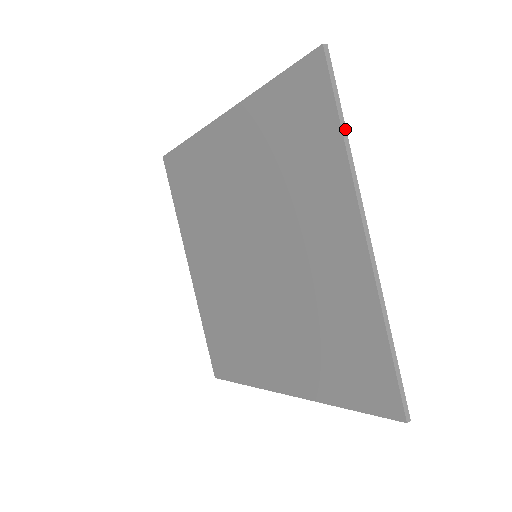
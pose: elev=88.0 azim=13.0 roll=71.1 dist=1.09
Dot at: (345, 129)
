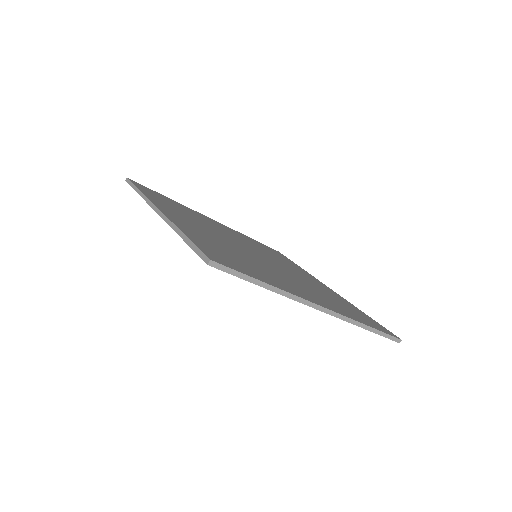
Dot at: (266, 284)
